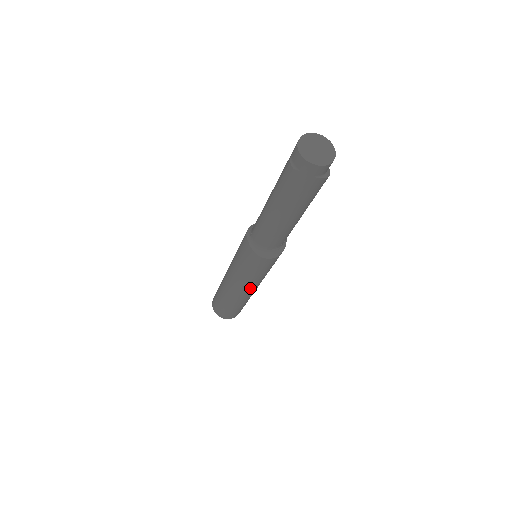
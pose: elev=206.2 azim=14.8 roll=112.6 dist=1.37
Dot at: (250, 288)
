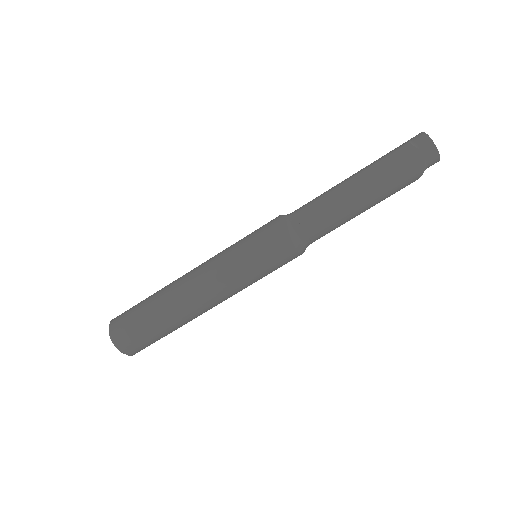
Dot at: (221, 292)
